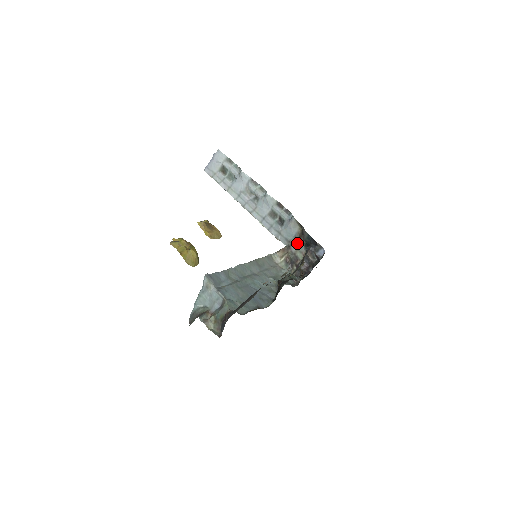
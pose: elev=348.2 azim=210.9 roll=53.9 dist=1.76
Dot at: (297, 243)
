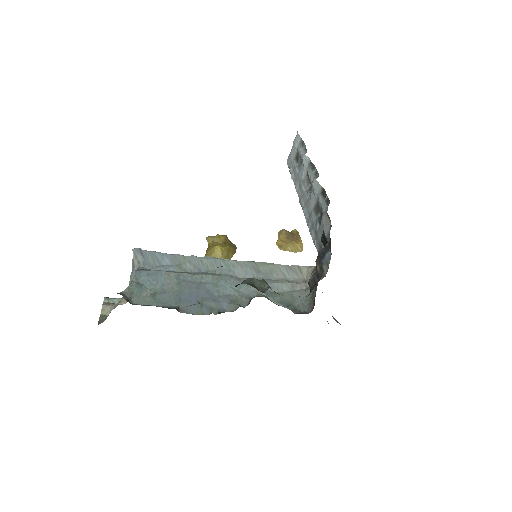
Dot at: occluded
